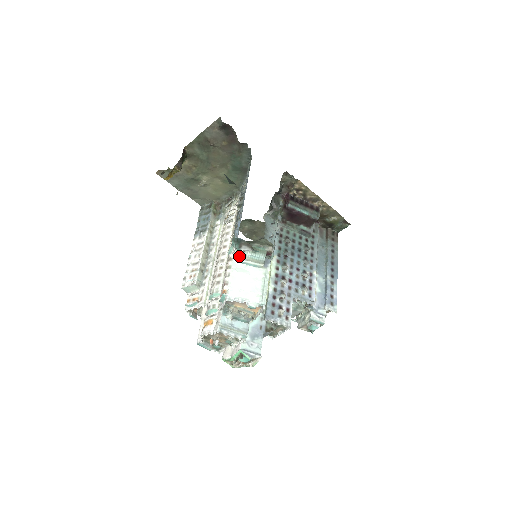
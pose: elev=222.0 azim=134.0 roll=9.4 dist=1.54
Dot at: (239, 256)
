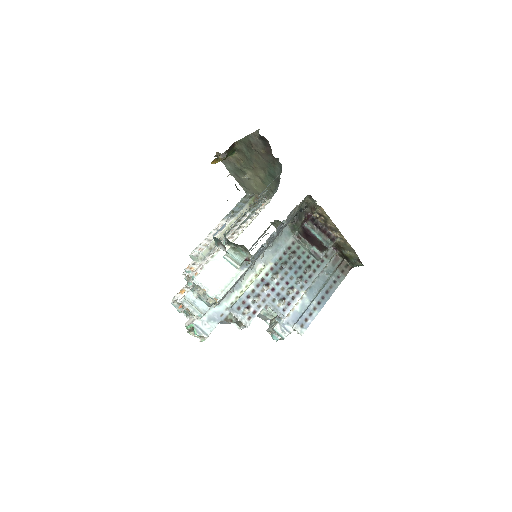
Dot at: occluded
